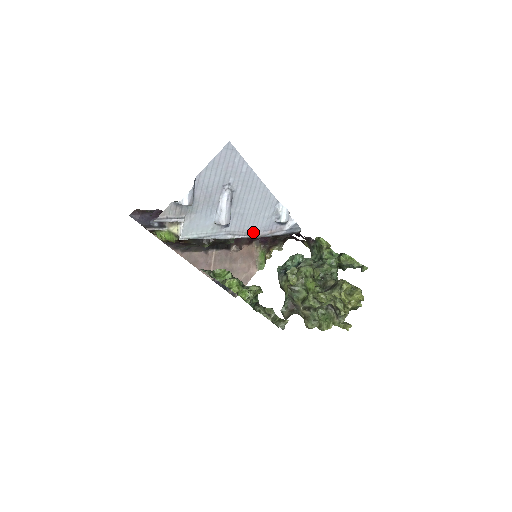
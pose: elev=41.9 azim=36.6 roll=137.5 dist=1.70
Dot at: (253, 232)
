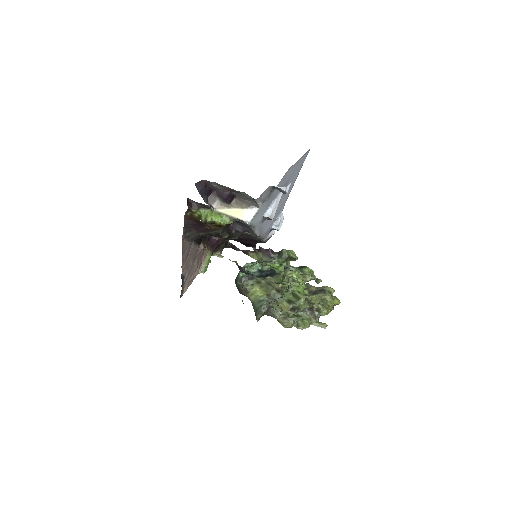
Dot at: (262, 233)
